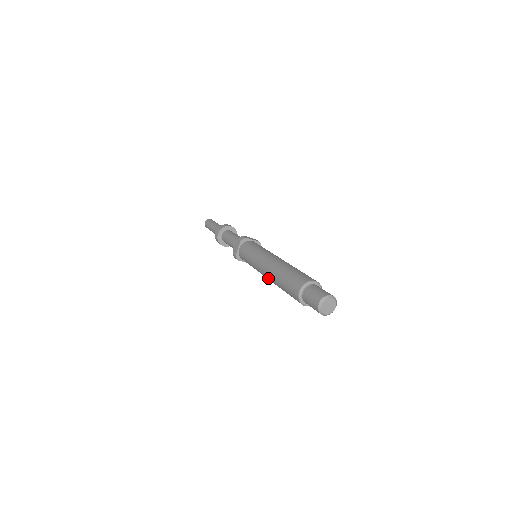
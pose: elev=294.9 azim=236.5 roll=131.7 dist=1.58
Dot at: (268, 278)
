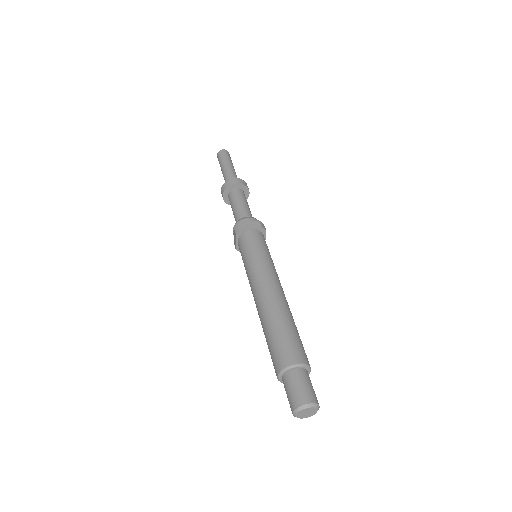
Dot at: occluded
